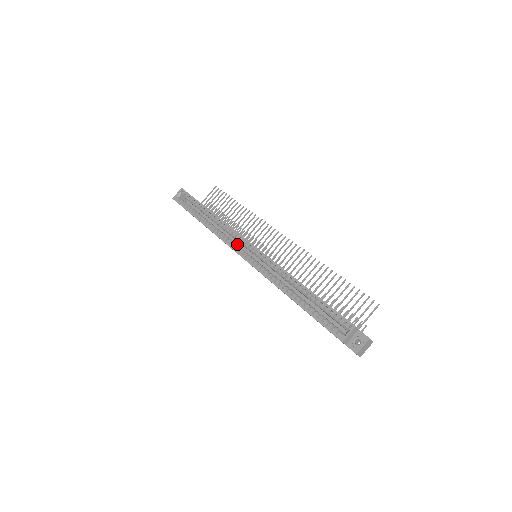
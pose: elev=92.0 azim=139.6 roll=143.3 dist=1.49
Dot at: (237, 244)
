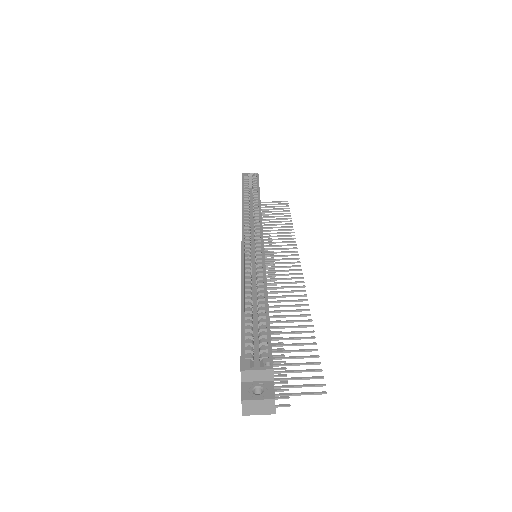
Dot at: (252, 236)
